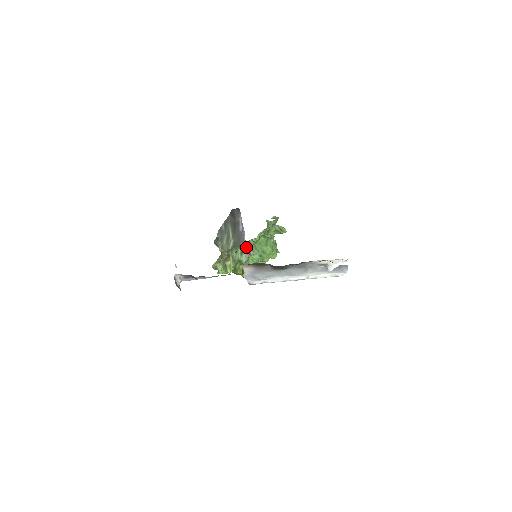
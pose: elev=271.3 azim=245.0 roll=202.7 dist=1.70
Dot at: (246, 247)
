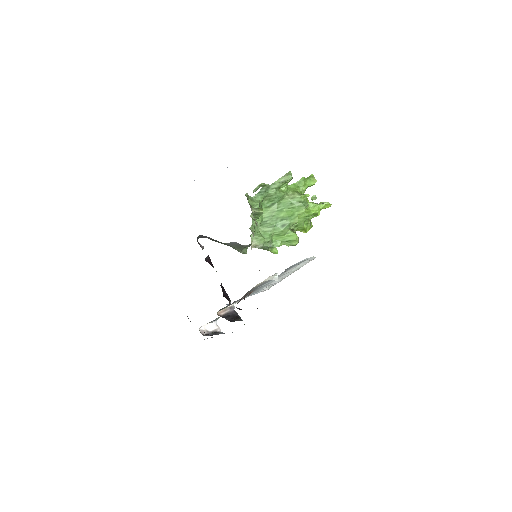
Dot at: (250, 244)
